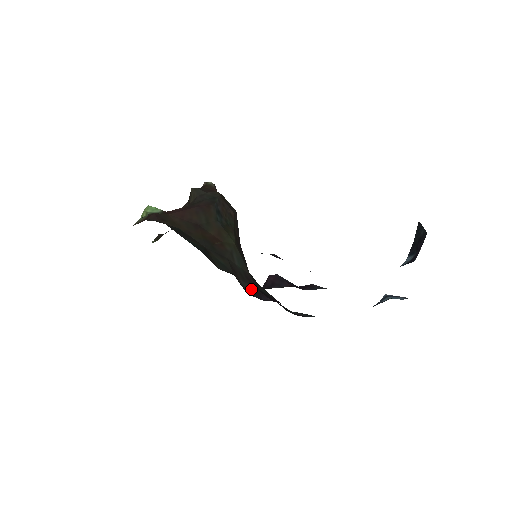
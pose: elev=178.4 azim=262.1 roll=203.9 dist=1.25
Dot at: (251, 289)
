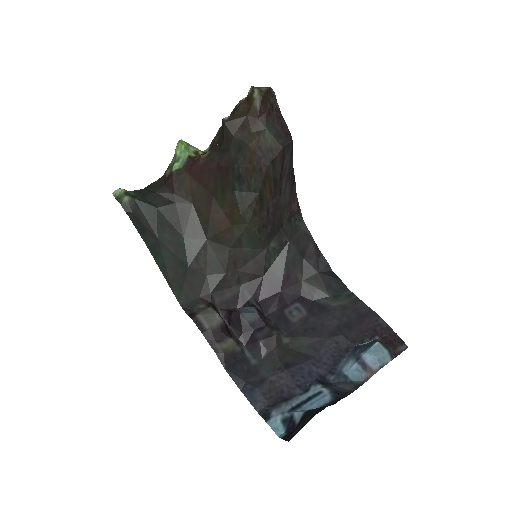
Dot at: (250, 277)
